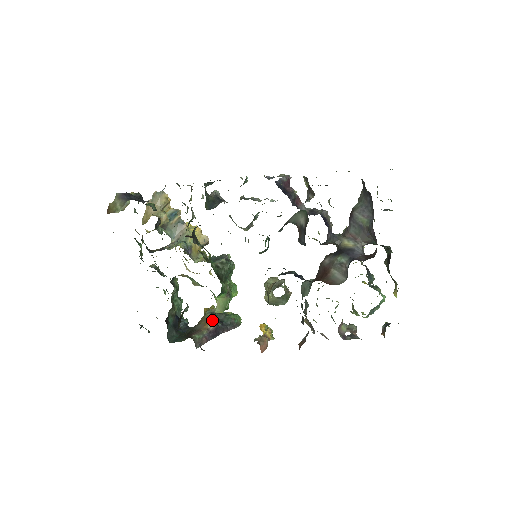
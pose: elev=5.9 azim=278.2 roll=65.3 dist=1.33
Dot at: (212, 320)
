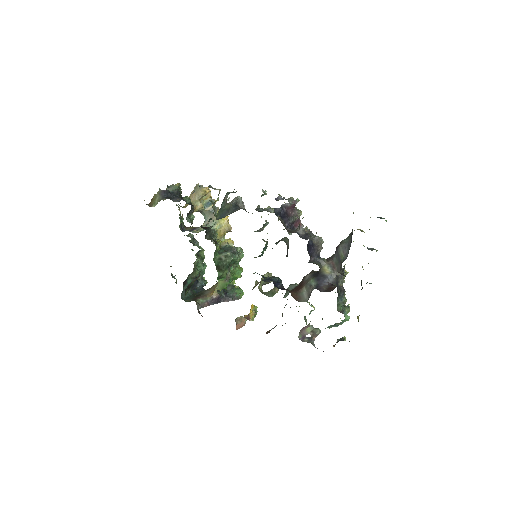
Dot at: (217, 291)
